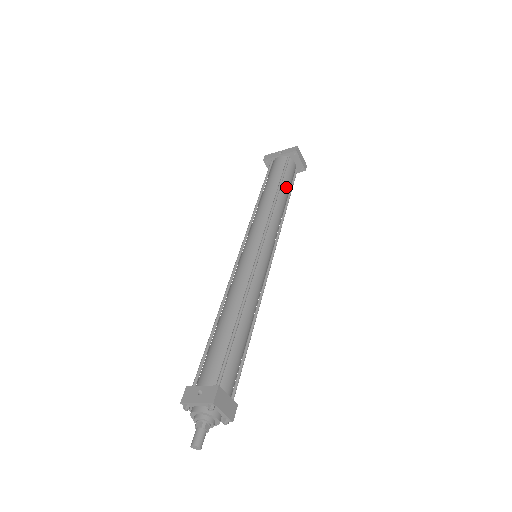
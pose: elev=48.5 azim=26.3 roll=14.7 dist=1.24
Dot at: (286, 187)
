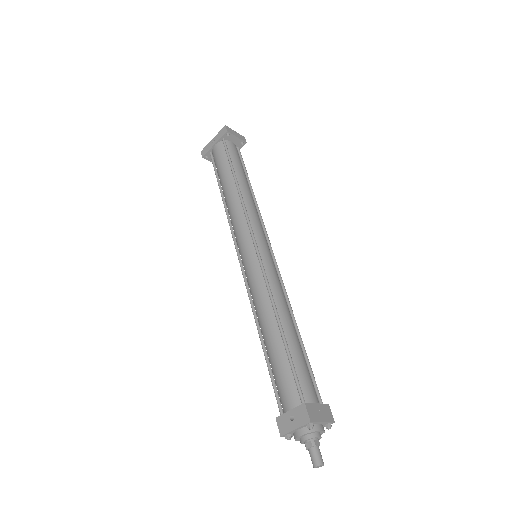
Dot at: (240, 172)
